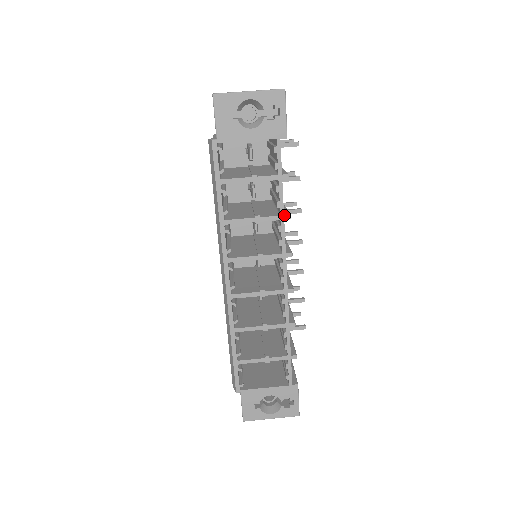
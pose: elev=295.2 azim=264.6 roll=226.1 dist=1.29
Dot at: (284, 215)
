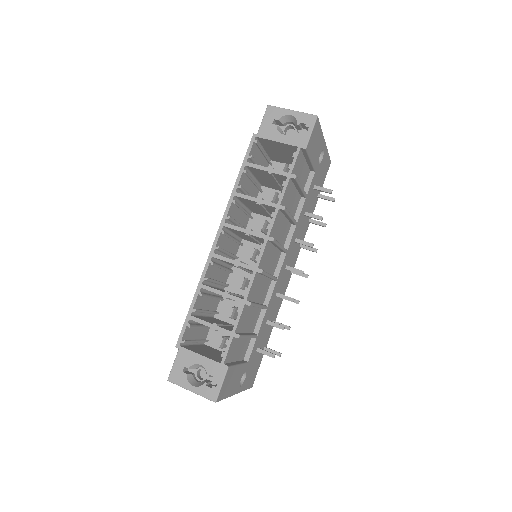
Dot at: (280, 205)
